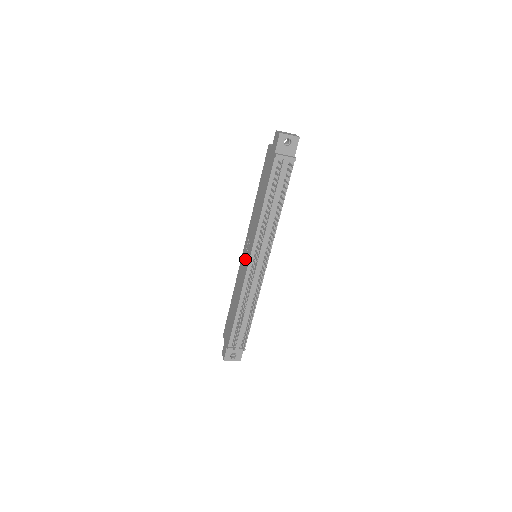
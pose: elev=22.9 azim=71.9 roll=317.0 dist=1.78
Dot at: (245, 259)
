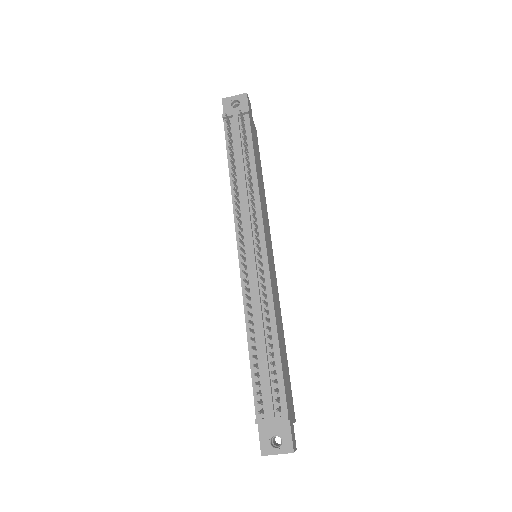
Dot at: occluded
